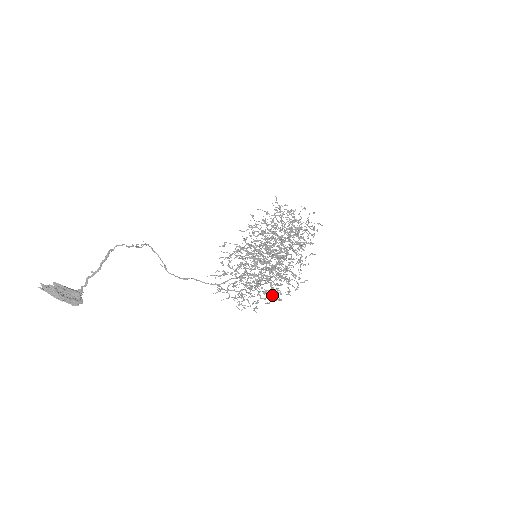
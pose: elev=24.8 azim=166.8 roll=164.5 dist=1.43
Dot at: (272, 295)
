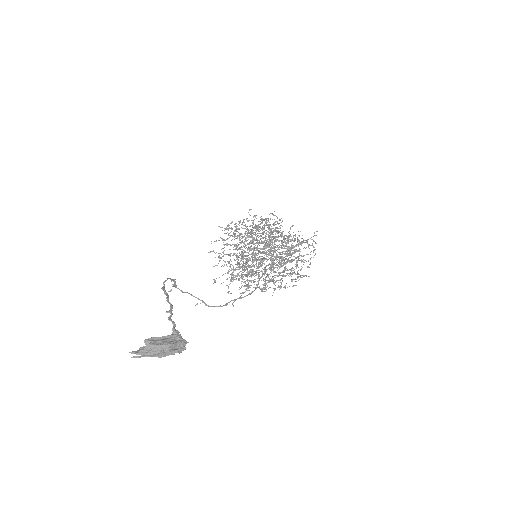
Dot at: (303, 262)
